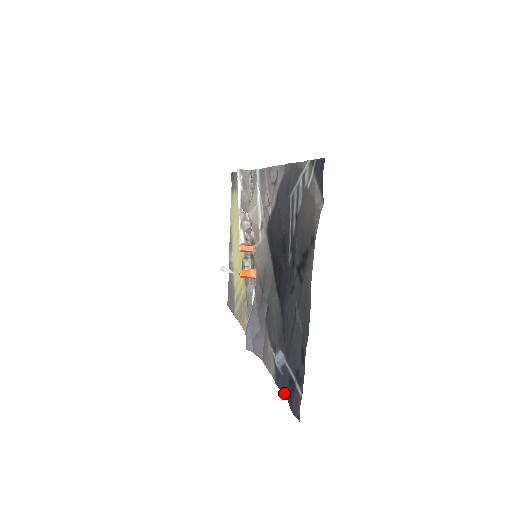
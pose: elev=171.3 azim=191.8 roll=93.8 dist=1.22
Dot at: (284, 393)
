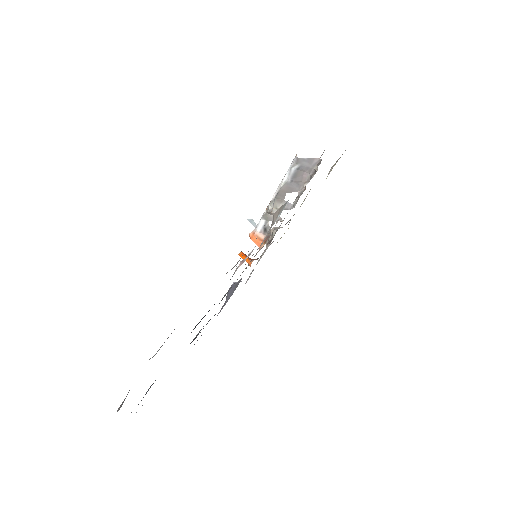
Dot at: occluded
